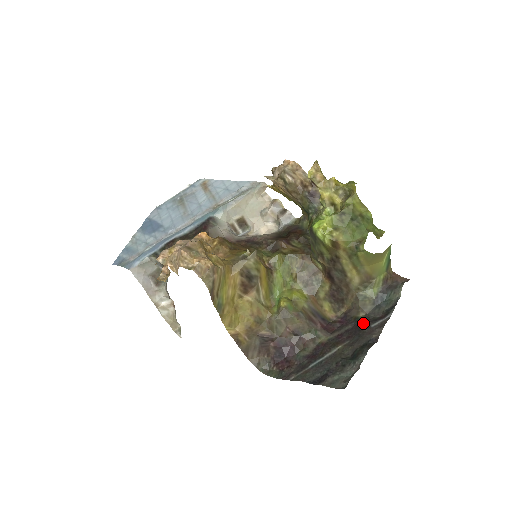
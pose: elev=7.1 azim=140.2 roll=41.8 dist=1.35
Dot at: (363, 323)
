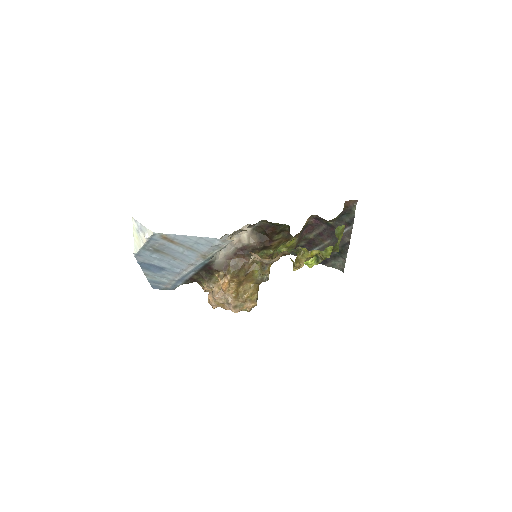
Dot at: (334, 229)
